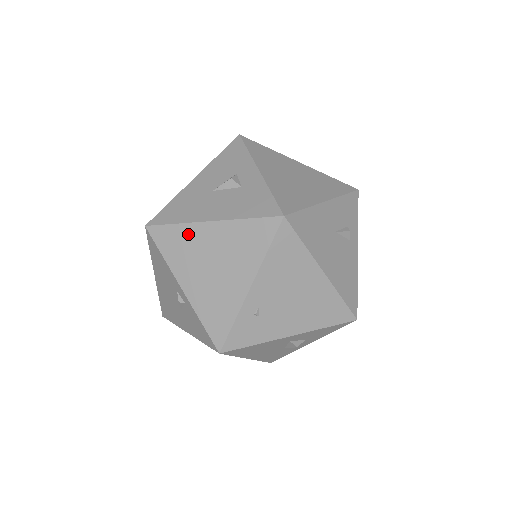
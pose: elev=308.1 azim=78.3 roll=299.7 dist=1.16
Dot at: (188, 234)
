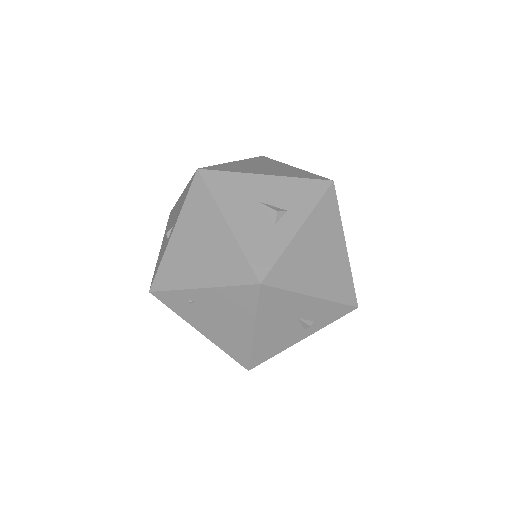
Dot at: (210, 210)
